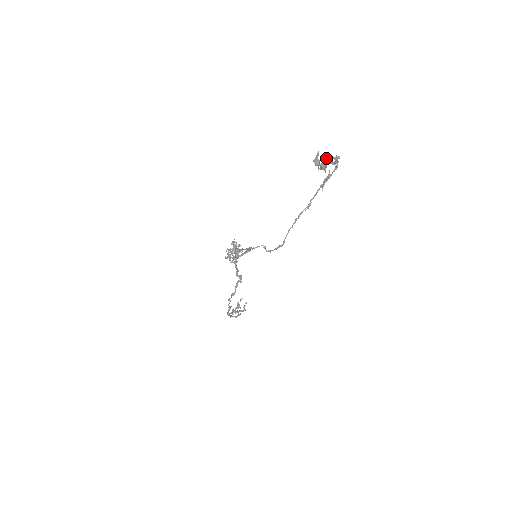
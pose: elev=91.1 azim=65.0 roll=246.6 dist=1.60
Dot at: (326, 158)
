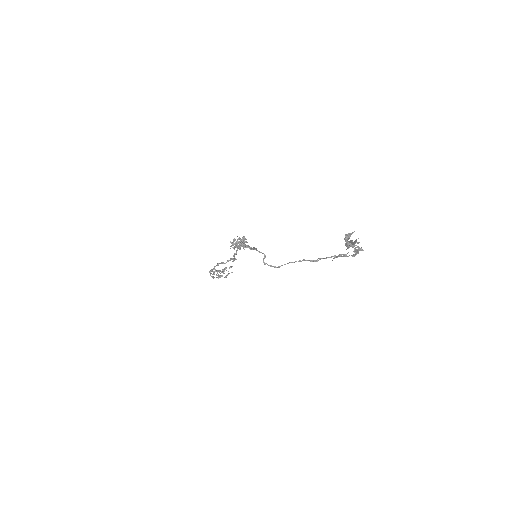
Dot at: (355, 241)
